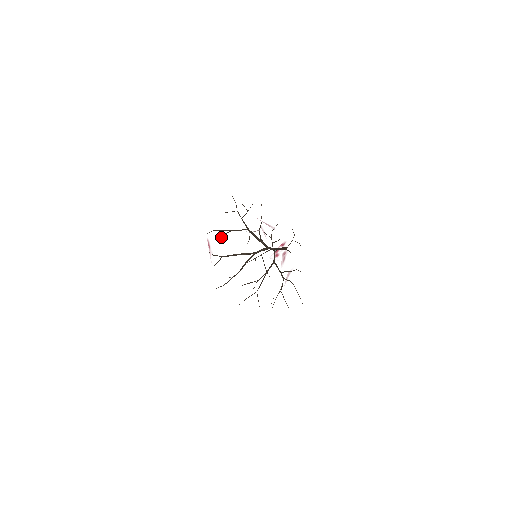
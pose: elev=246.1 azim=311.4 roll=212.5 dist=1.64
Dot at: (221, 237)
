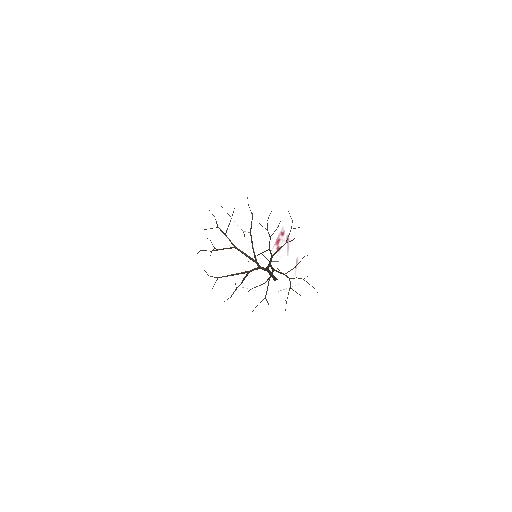
Dot at: occluded
